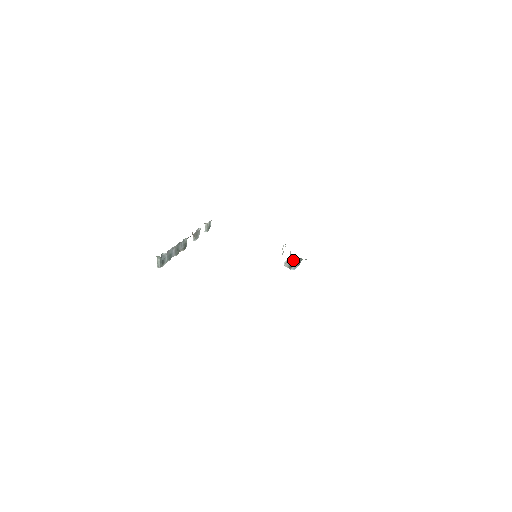
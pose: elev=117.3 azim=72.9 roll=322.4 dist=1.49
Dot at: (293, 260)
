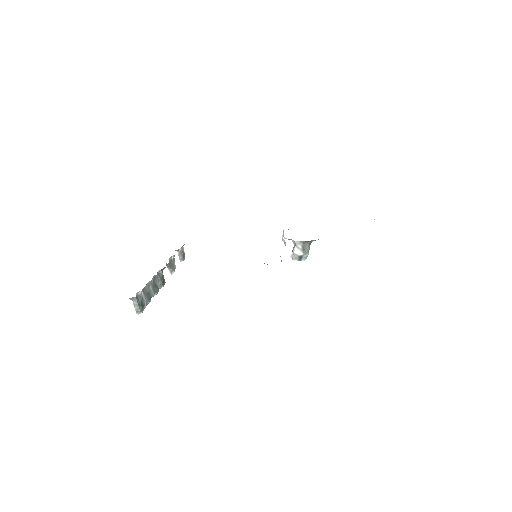
Dot at: (300, 248)
